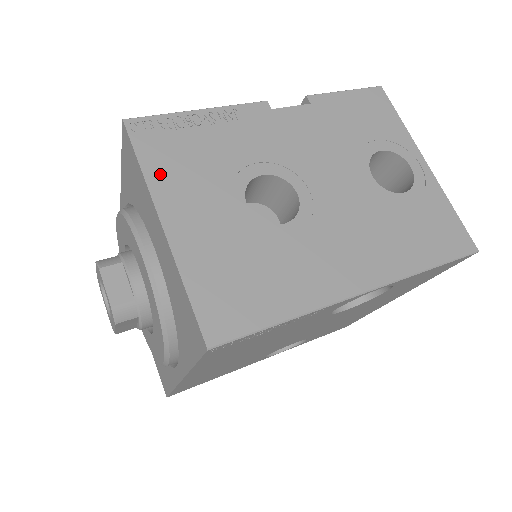
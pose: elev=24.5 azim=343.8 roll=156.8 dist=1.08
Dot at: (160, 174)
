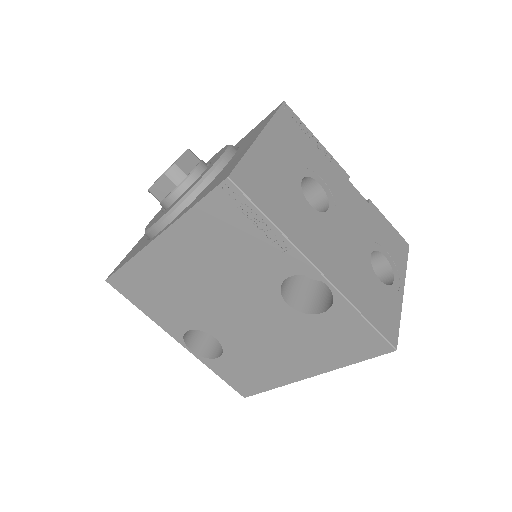
Dot at: (279, 126)
